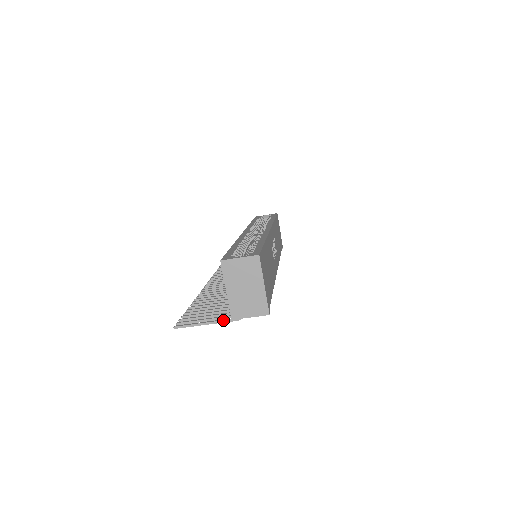
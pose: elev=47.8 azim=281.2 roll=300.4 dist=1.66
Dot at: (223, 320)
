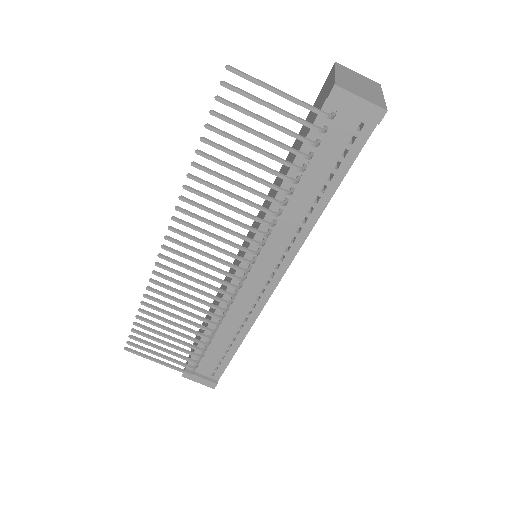
Dot at: (305, 102)
